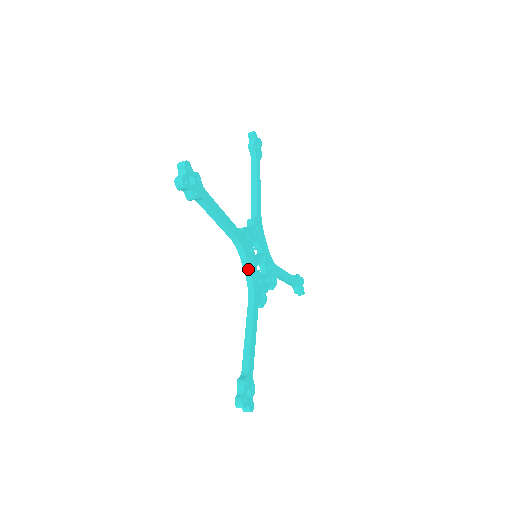
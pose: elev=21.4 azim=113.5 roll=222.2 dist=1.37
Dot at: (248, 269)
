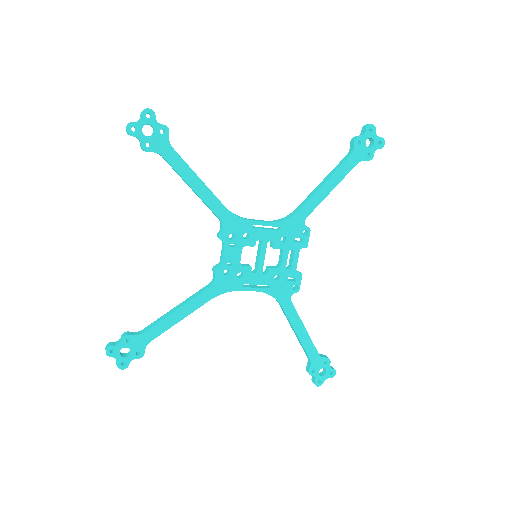
Dot at: (252, 290)
